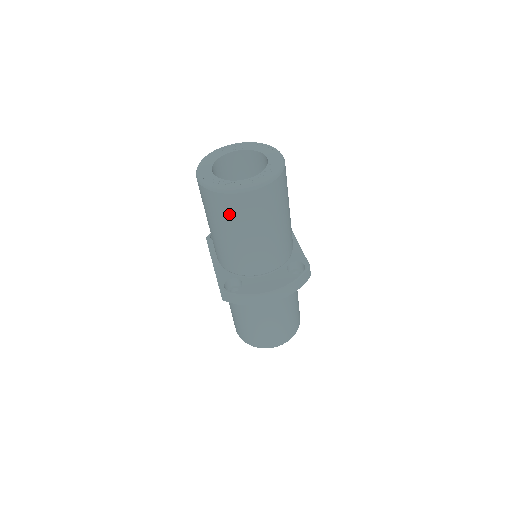
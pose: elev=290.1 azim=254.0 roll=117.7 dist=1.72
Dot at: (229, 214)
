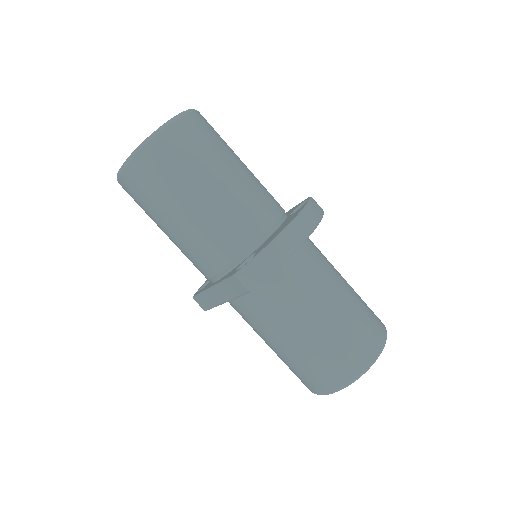
Dot at: (173, 166)
